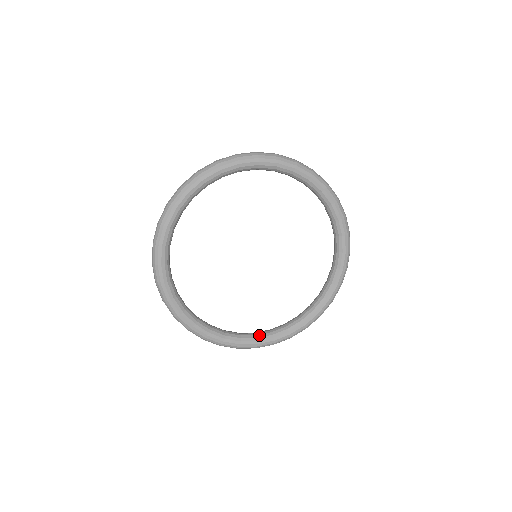
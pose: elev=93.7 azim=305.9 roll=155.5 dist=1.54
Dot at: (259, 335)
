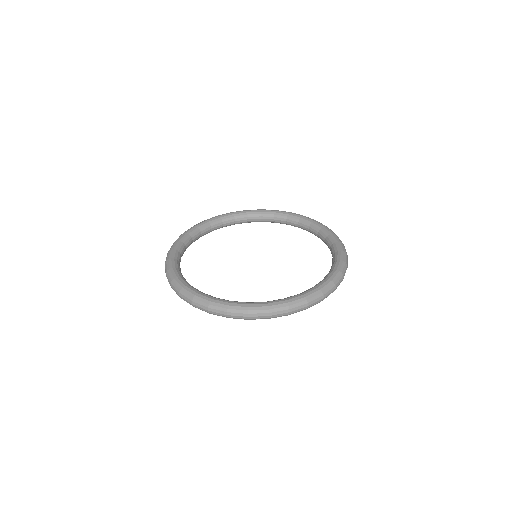
Dot at: occluded
